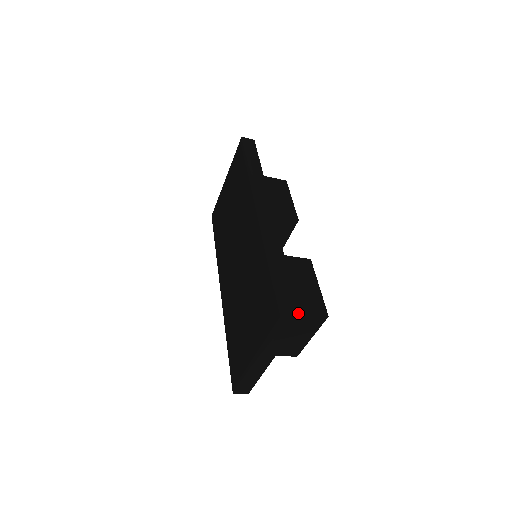
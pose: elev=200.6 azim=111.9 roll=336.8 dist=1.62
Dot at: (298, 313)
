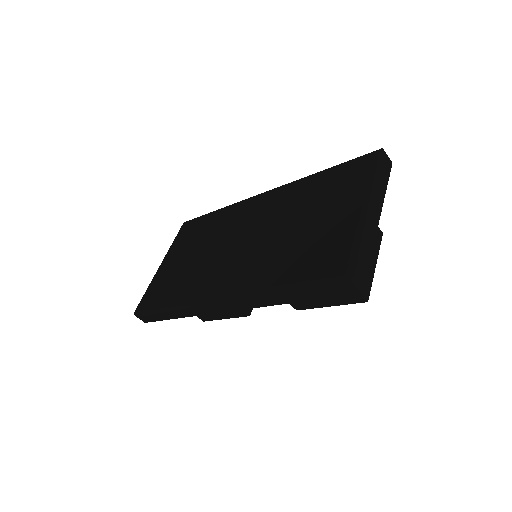
Dot at: occluded
